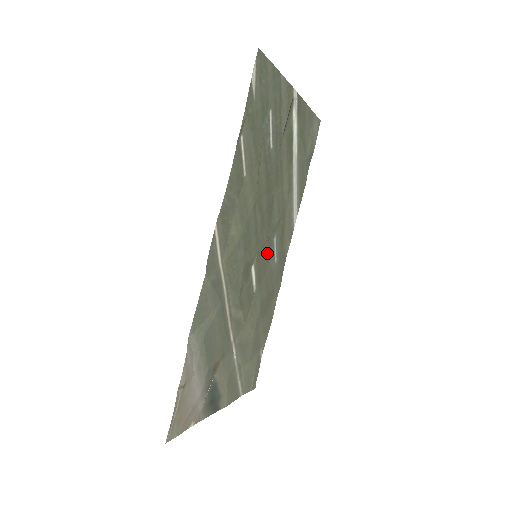
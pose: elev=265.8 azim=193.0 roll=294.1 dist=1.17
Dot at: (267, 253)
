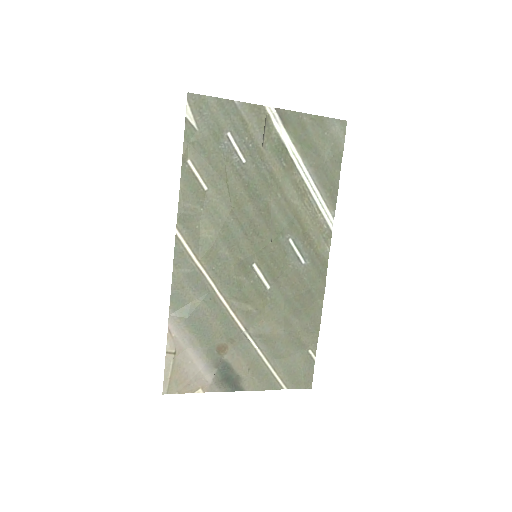
Dot at: (279, 254)
